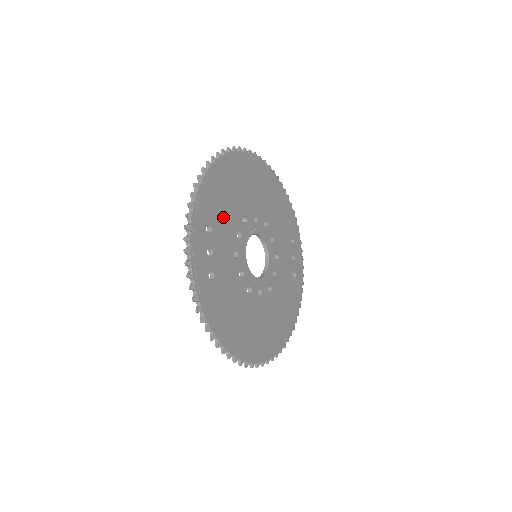
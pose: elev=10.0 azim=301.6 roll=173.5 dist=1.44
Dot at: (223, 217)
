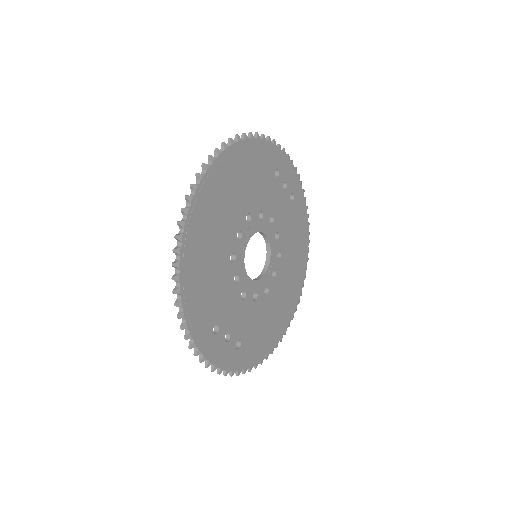
Dot at: (217, 298)
